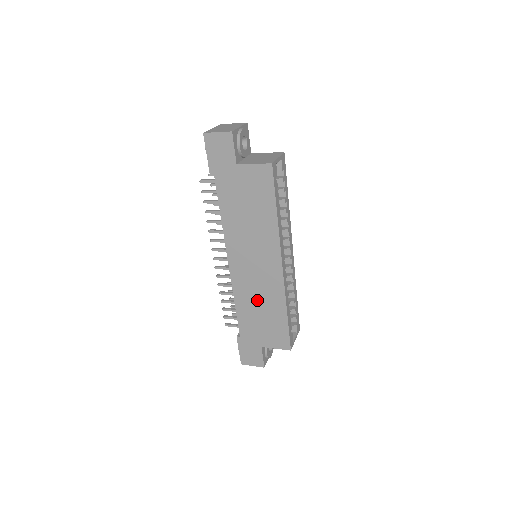
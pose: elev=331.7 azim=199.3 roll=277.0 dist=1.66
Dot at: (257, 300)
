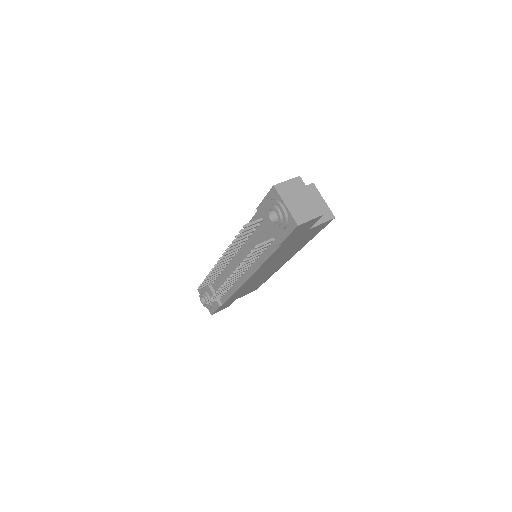
Dot at: (254, 283)
